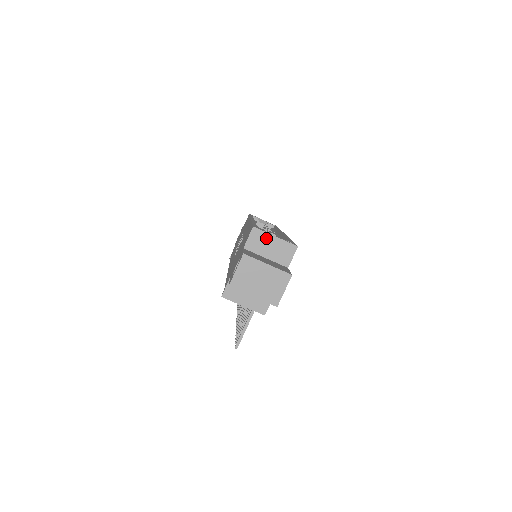
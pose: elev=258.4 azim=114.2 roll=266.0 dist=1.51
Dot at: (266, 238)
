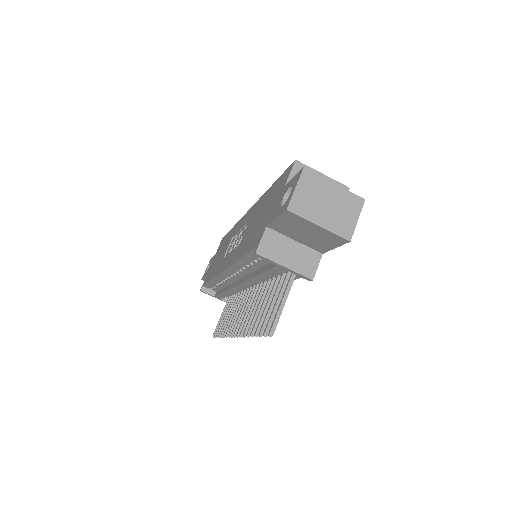
Dot at: occluded
